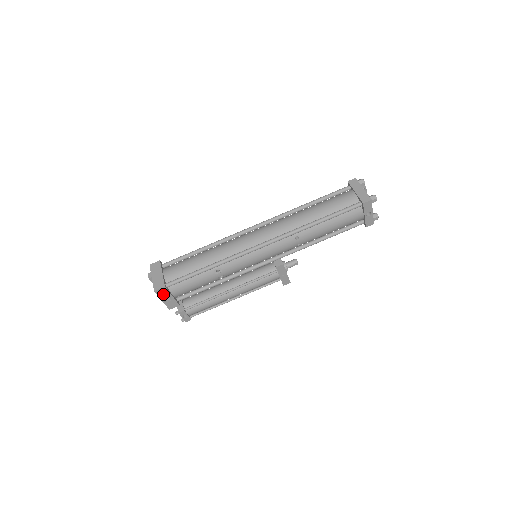
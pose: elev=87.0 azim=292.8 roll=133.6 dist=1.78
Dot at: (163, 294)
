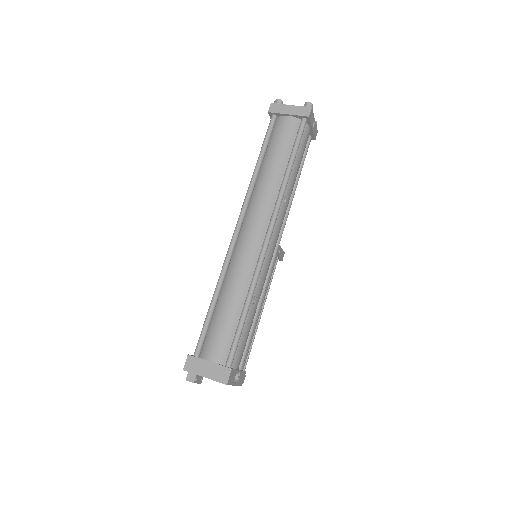
Dot at: (233, 378)
